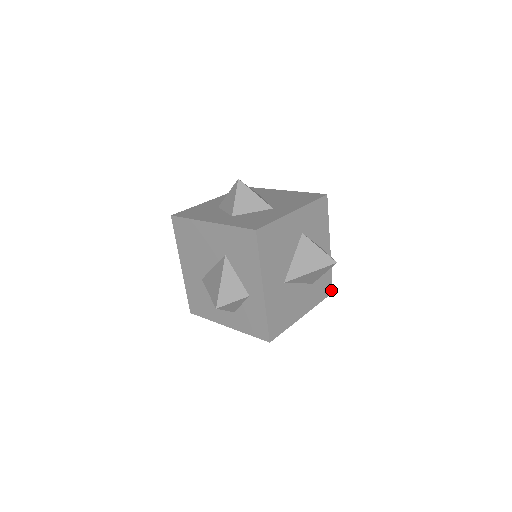
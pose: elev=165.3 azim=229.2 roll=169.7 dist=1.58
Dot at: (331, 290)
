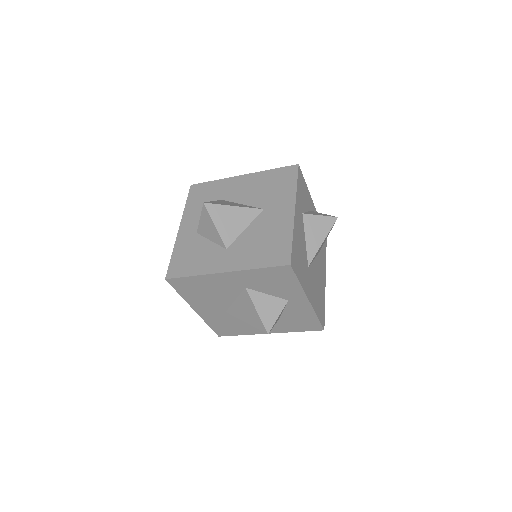
Dot at: (320, 328)
